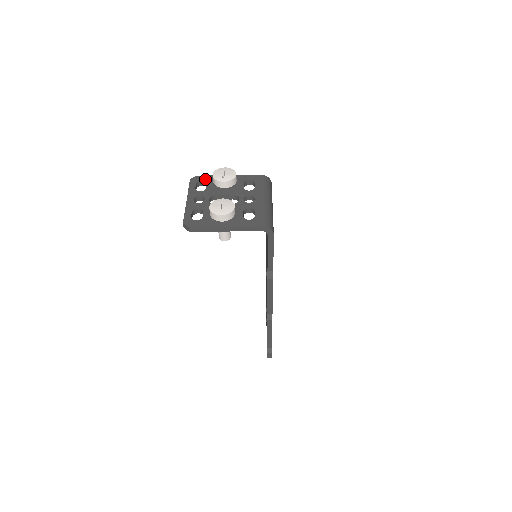
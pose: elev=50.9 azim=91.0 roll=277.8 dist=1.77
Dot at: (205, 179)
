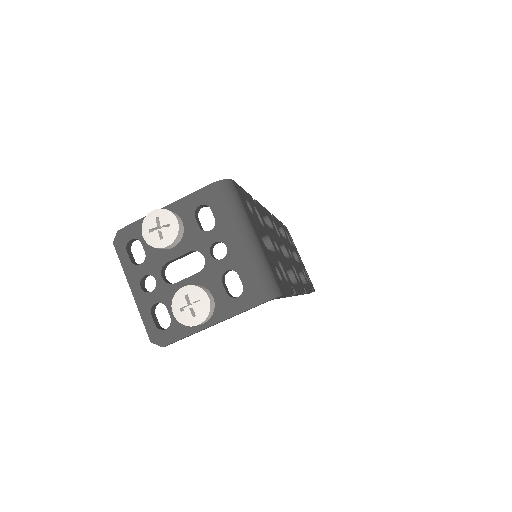
Dot at: (134, 233)
